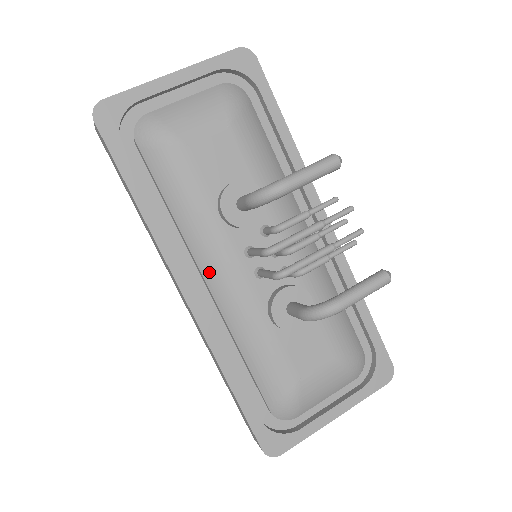
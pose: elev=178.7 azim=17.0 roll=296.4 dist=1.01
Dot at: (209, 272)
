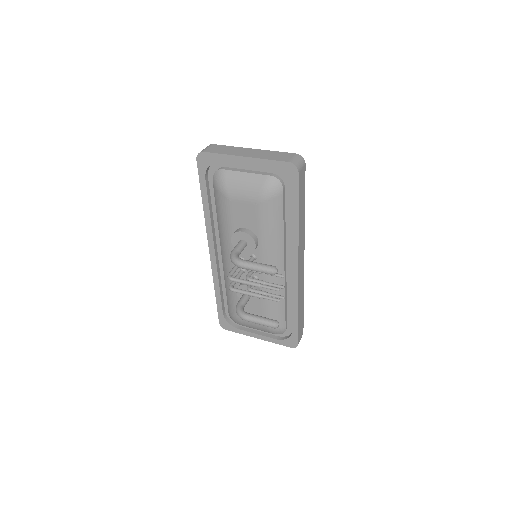
Dot at: (223, 252)
